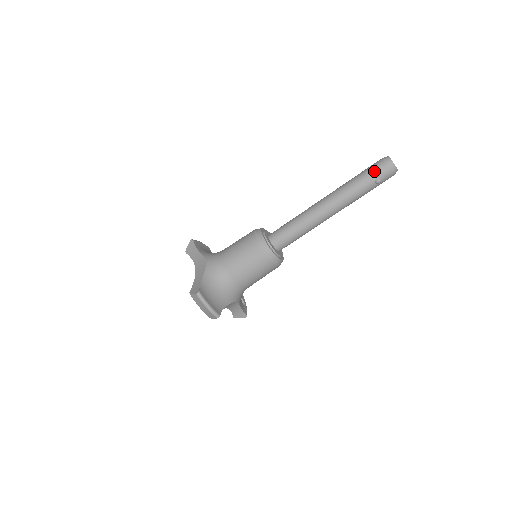
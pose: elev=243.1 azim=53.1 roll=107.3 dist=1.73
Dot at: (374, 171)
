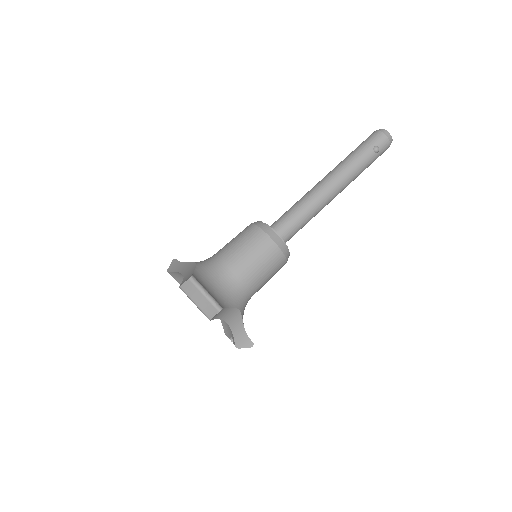
Dot at: (369, 140)
